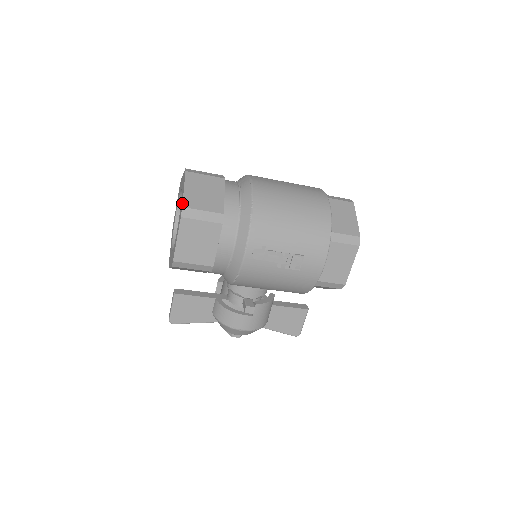
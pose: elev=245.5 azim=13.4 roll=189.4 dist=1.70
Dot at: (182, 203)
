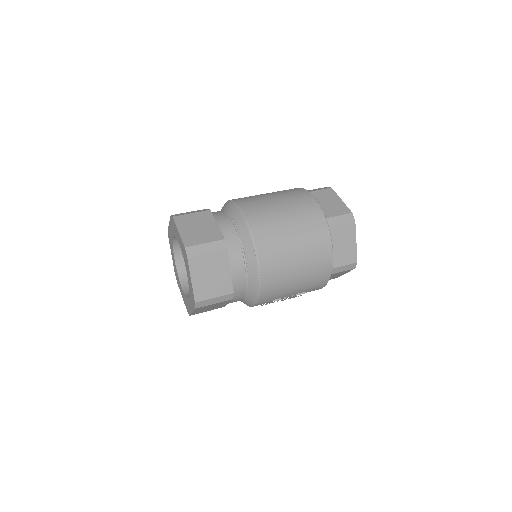
Dot at: (194, 298)
